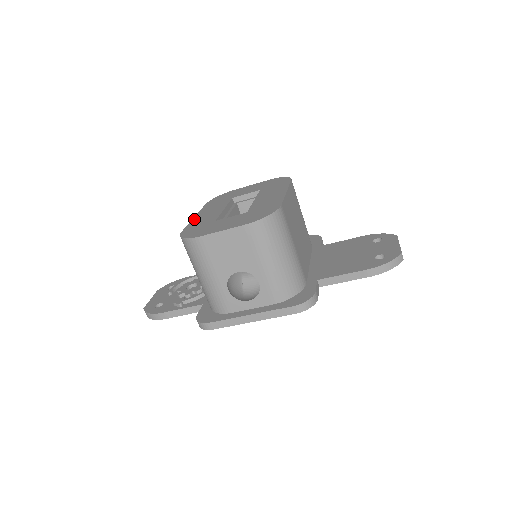
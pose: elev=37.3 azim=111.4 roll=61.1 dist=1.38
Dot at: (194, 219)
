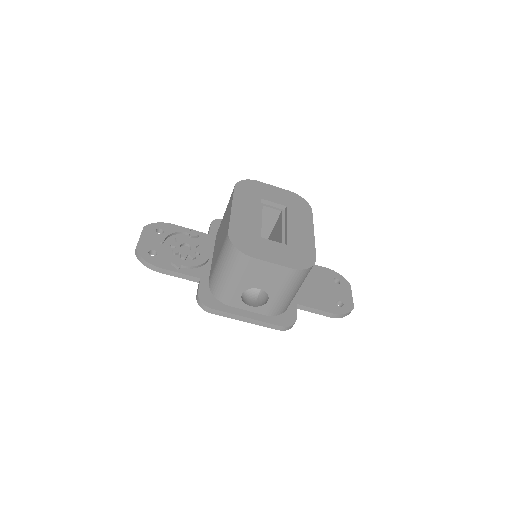
Dot at: (234, 214)
